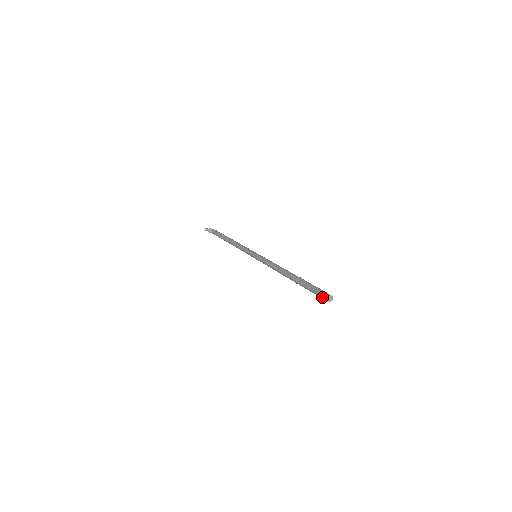
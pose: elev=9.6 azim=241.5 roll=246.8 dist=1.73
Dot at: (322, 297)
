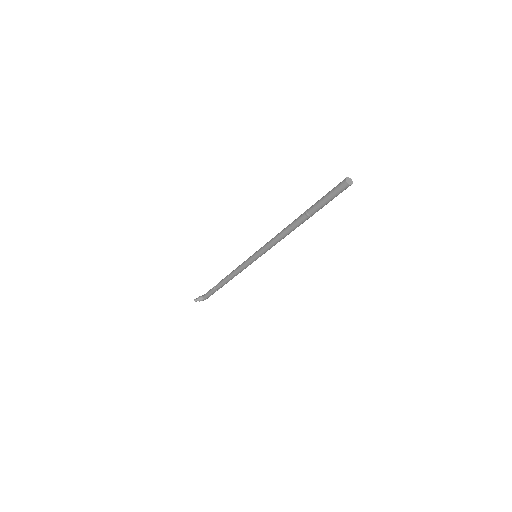
Dot at: (340, 186)
